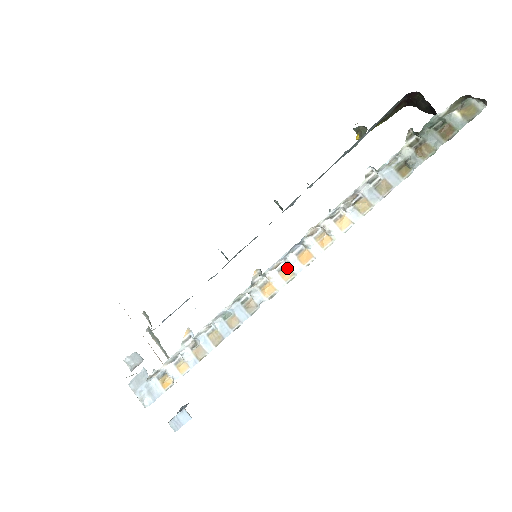
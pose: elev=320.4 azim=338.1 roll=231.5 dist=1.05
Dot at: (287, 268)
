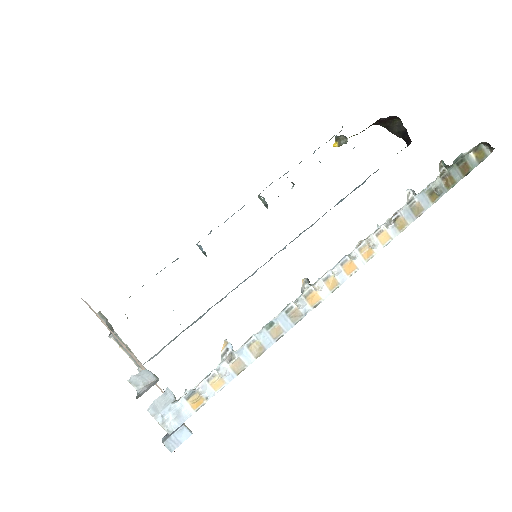
Dot at: (333, 278)
